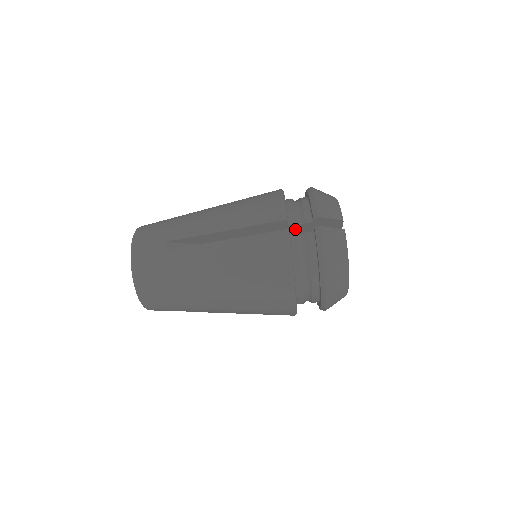
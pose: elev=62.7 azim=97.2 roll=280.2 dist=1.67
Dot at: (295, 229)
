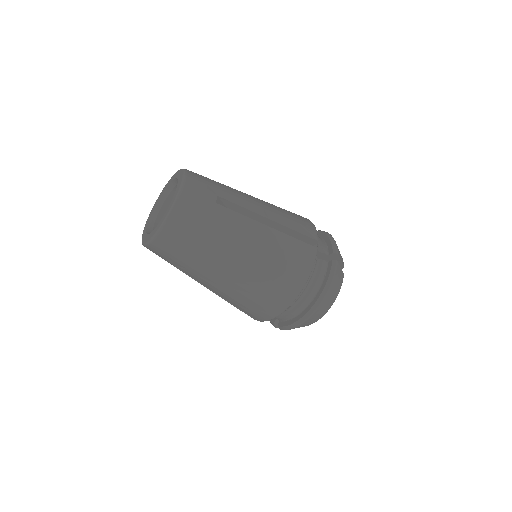
Dot at: occluded
